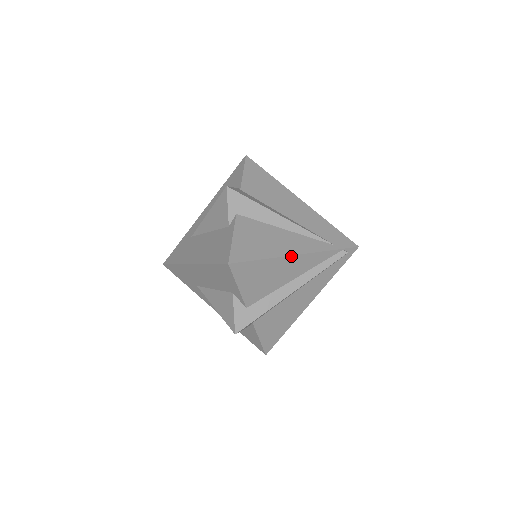
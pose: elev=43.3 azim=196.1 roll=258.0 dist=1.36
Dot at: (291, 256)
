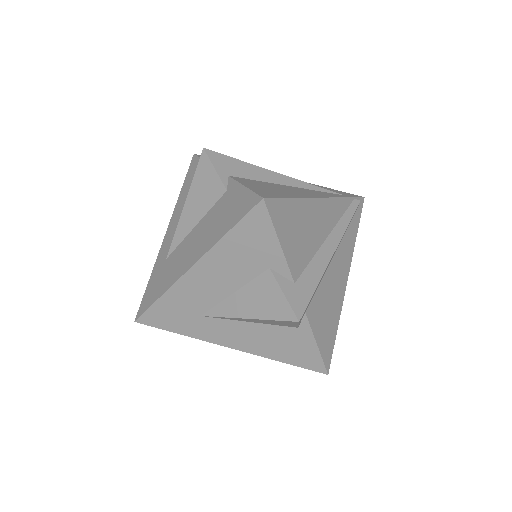
Dot at: (317, 199)
